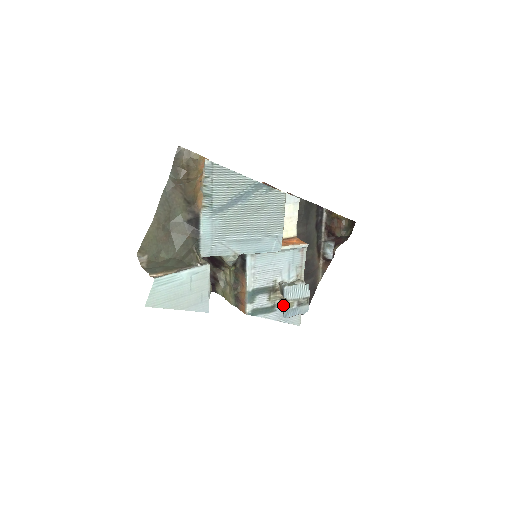
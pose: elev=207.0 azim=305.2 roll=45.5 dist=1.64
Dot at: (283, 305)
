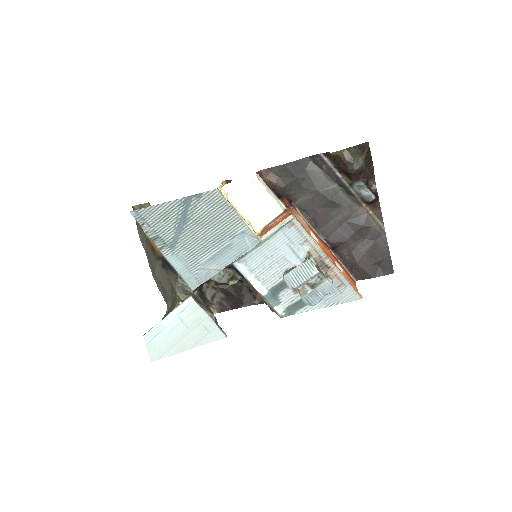
Dot at: occluded
